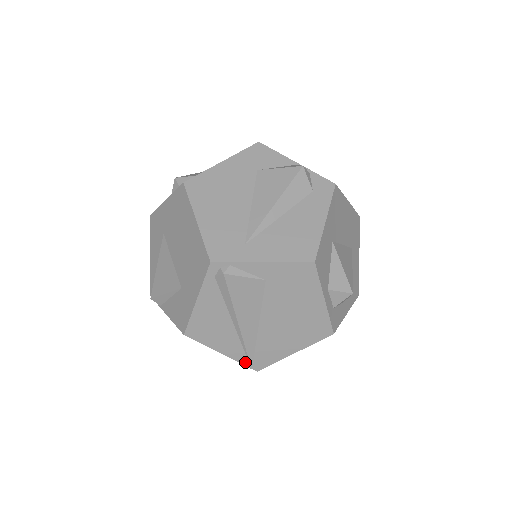
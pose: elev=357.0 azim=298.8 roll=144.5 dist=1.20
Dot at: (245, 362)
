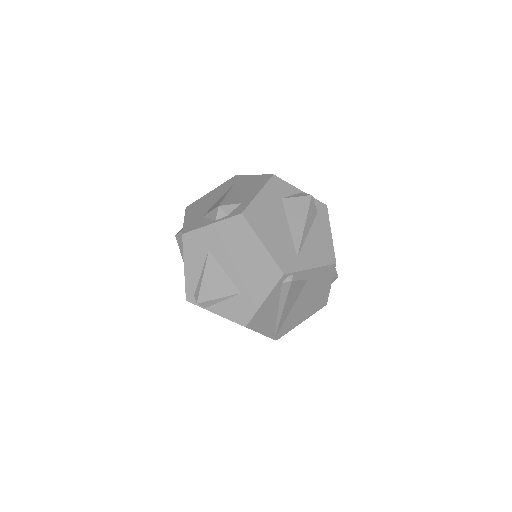
Dot at: (272, 336)
